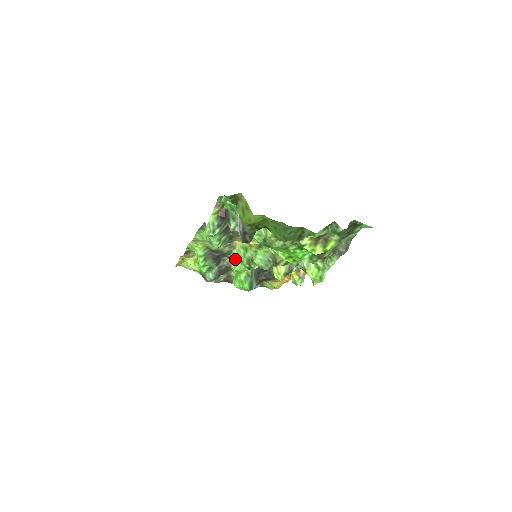
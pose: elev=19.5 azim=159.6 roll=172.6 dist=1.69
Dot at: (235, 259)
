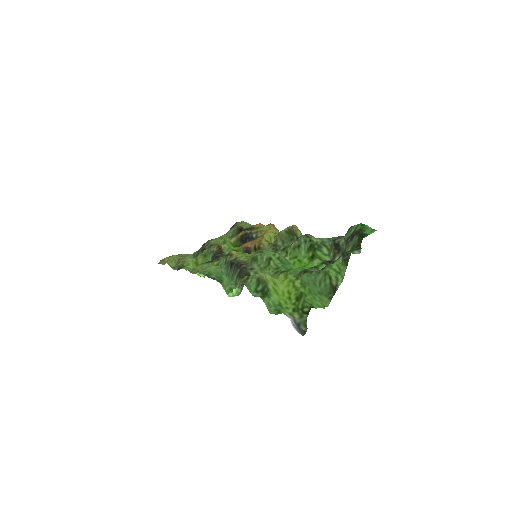
Dot at: occluded
